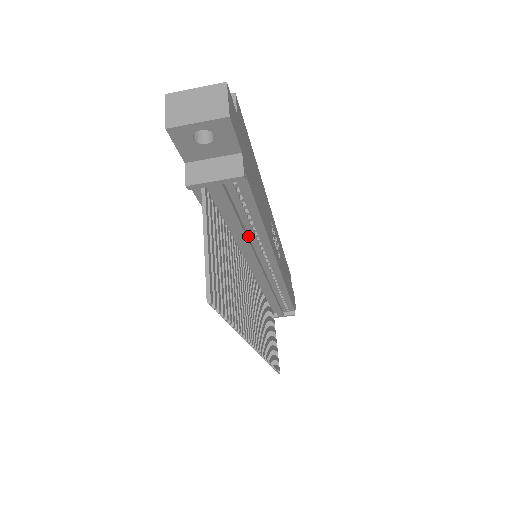
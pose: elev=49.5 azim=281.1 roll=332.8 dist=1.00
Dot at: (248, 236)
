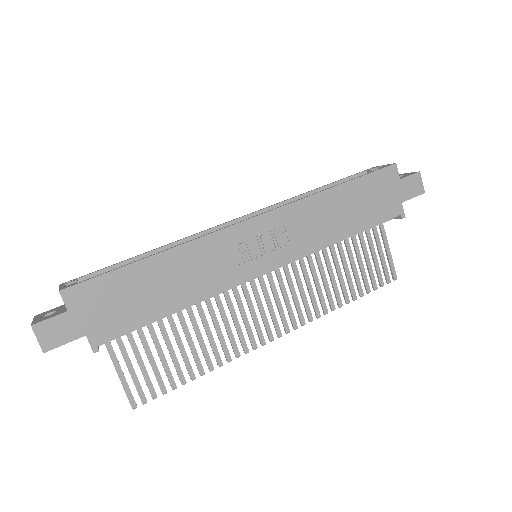
Dot at: occluded
